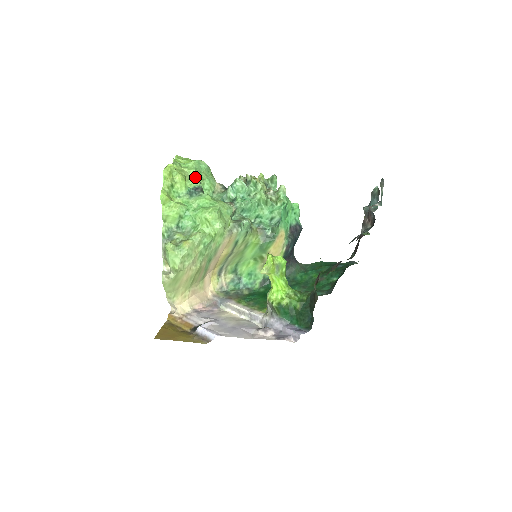
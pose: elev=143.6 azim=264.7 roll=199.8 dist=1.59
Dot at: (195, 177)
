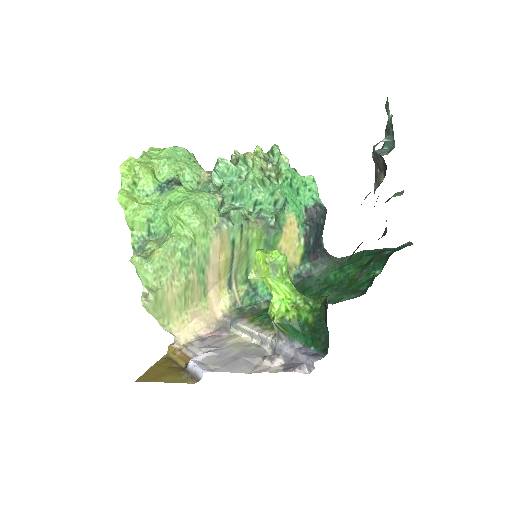
Dot at: (168, 168)
